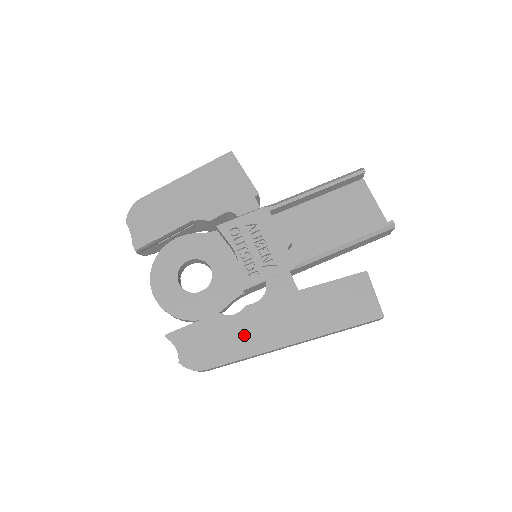
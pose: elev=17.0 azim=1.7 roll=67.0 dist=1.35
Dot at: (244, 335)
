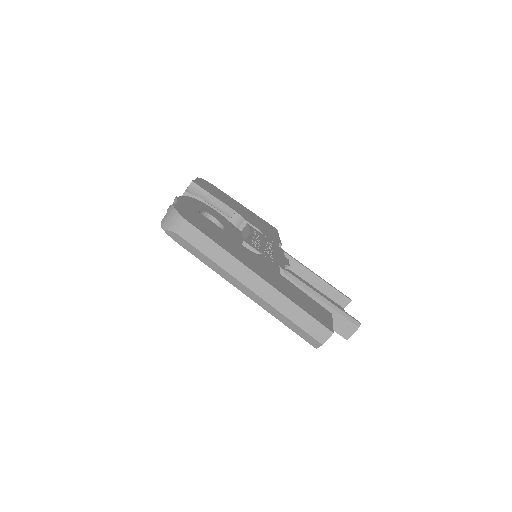
Dot at: (228, 244)
